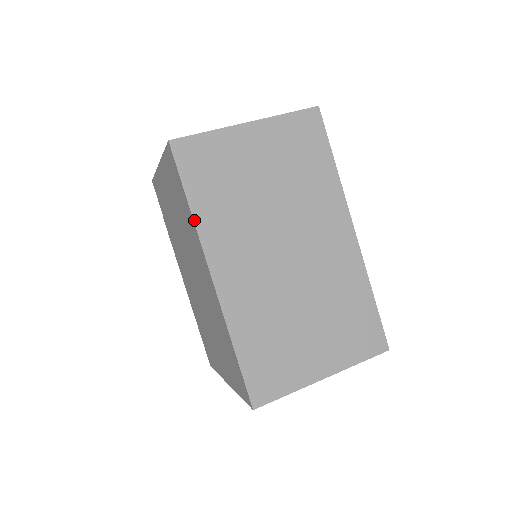
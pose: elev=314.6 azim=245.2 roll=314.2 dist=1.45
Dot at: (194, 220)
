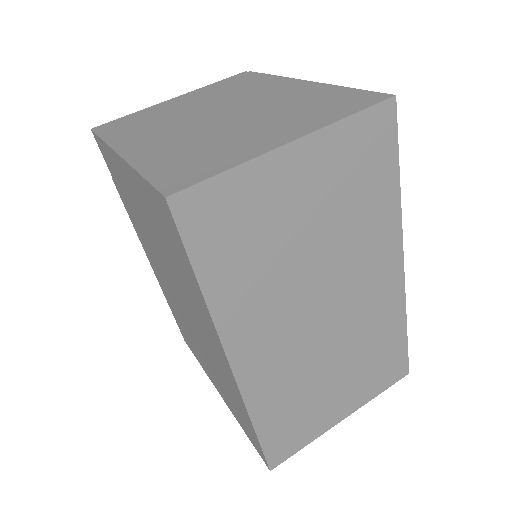
Dot at: (208, 306)
